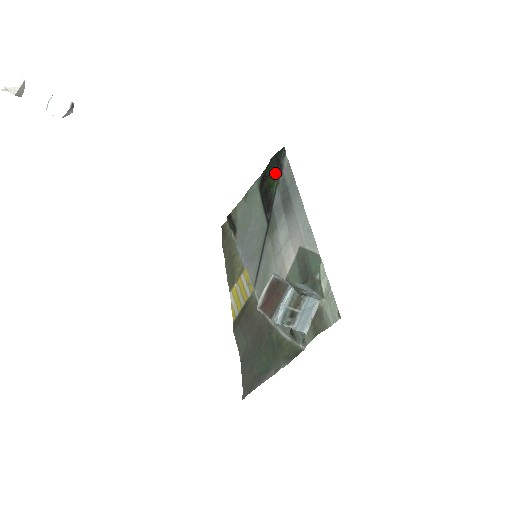
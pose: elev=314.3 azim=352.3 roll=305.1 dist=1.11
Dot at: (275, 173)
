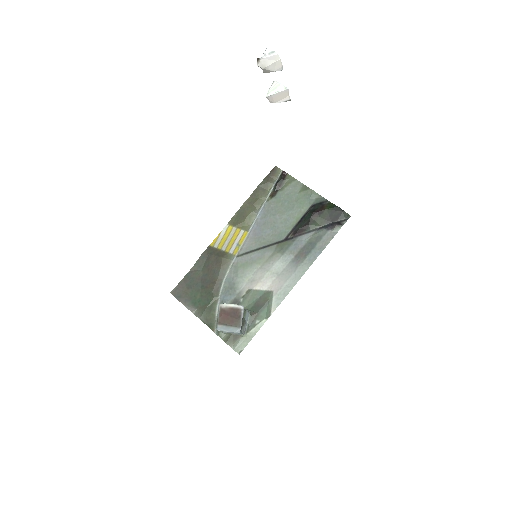
Dot at: (326, 221)
